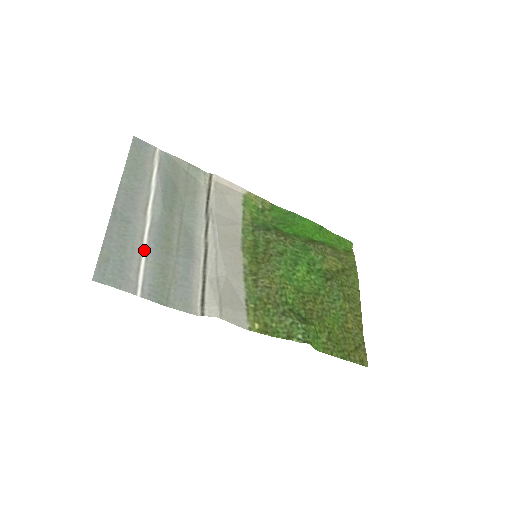
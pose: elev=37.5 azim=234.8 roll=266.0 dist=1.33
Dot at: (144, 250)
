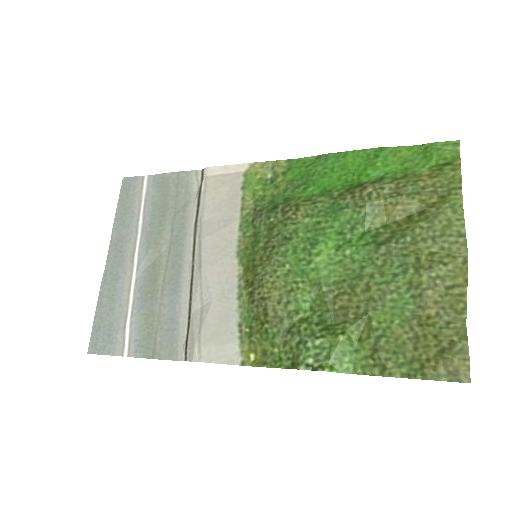
Dot at: (130, 304)
